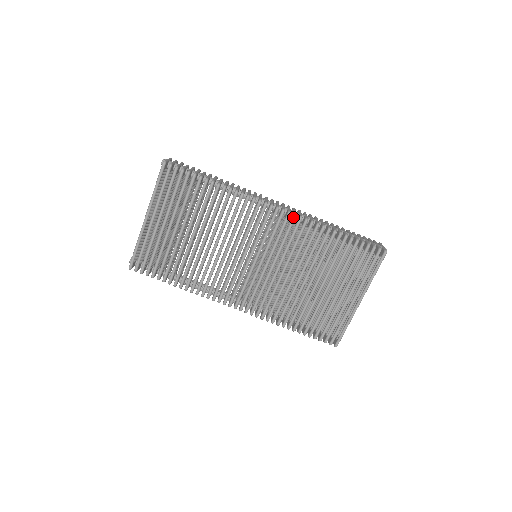
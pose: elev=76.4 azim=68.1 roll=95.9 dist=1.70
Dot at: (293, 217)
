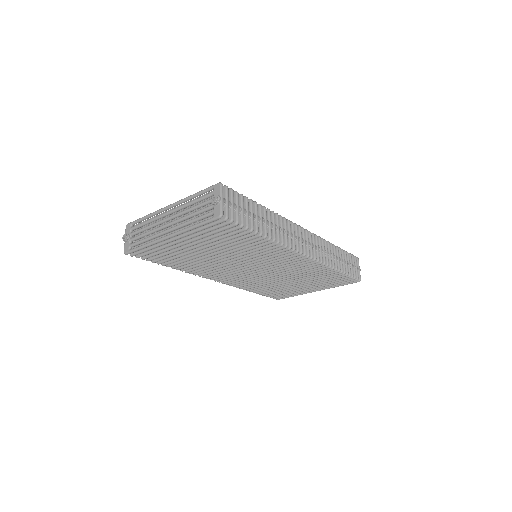
Dot at: (313, 261)
